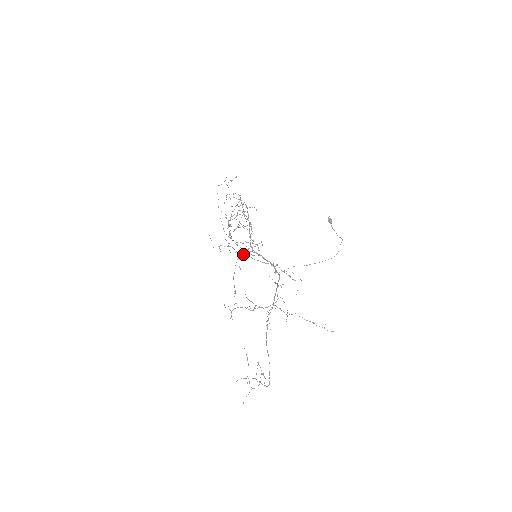
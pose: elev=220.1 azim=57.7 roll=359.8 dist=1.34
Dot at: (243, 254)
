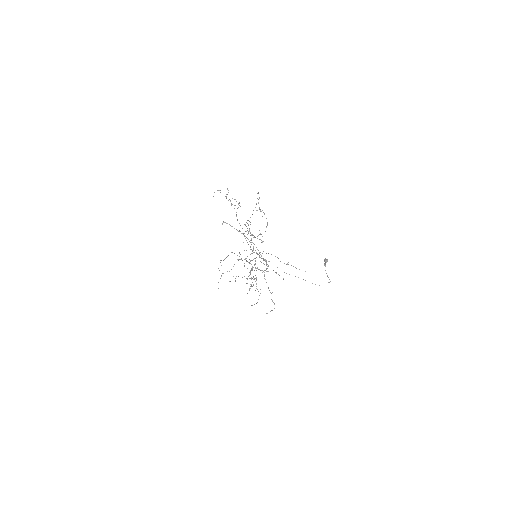
Dot at: (245, 259)
